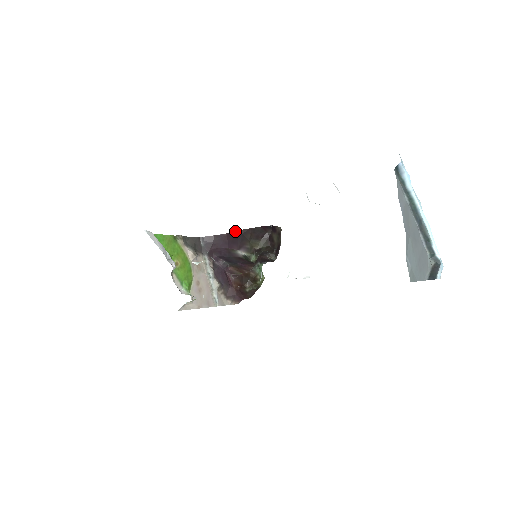
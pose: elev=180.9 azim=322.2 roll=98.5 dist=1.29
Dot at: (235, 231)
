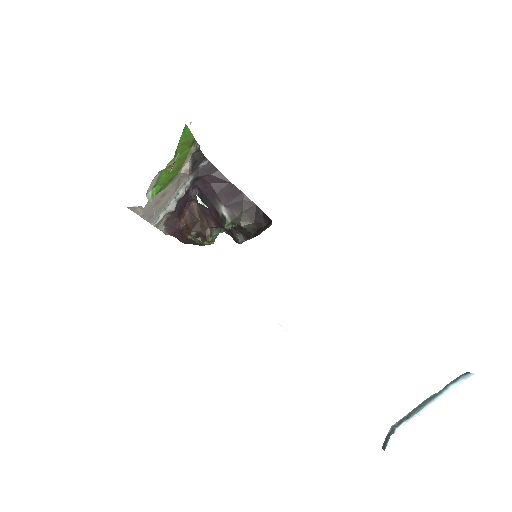
Dot at: occluded
